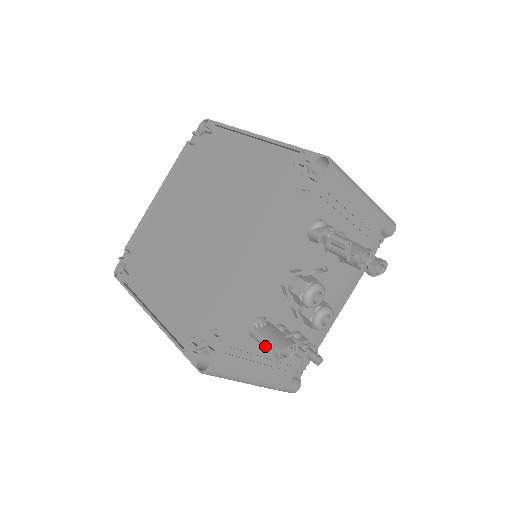
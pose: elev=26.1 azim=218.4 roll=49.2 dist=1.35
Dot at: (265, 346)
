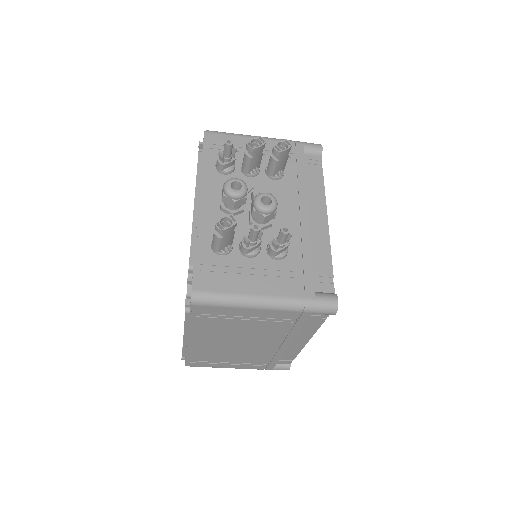
Dot at: (215, 238)
